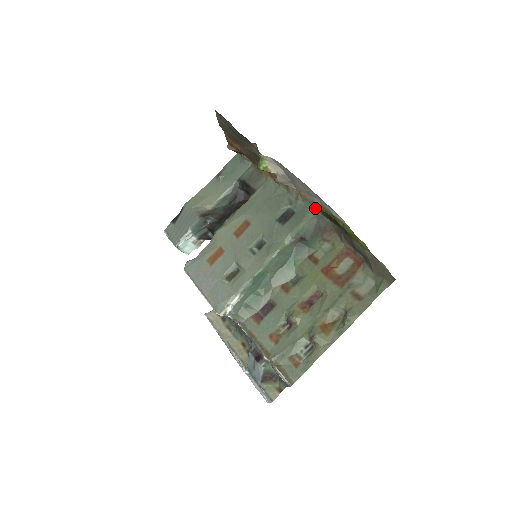
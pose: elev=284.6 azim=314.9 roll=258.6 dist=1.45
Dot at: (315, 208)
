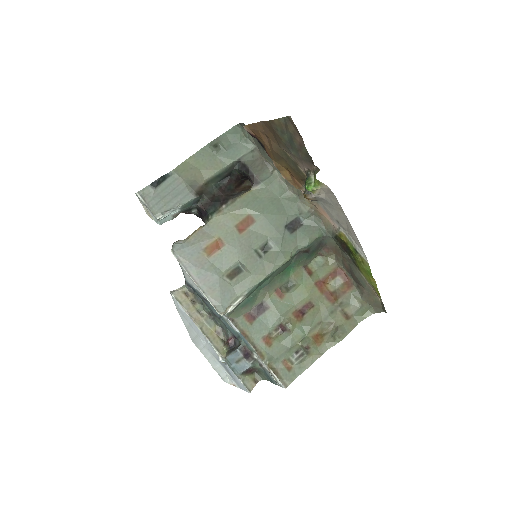
Dot at: (327, 228)
